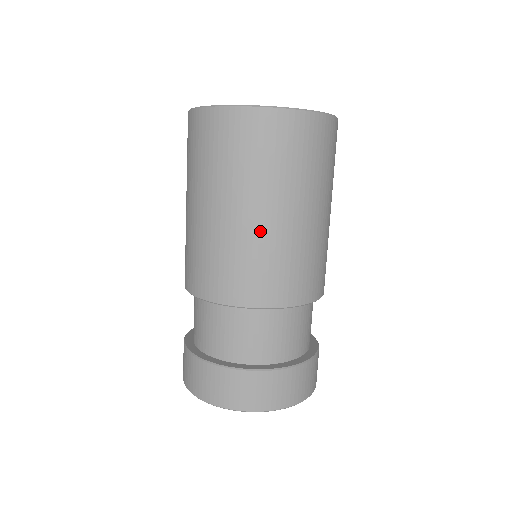
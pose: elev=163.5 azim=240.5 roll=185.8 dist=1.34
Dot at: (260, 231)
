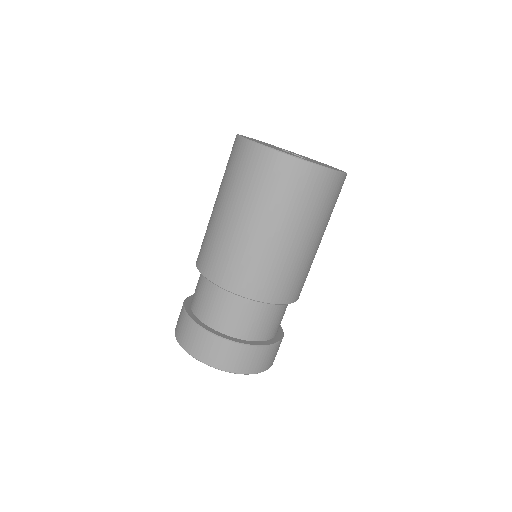
Dot at: (308, 253)
